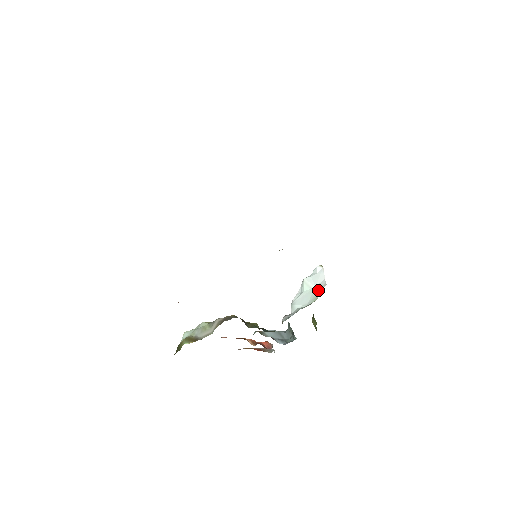
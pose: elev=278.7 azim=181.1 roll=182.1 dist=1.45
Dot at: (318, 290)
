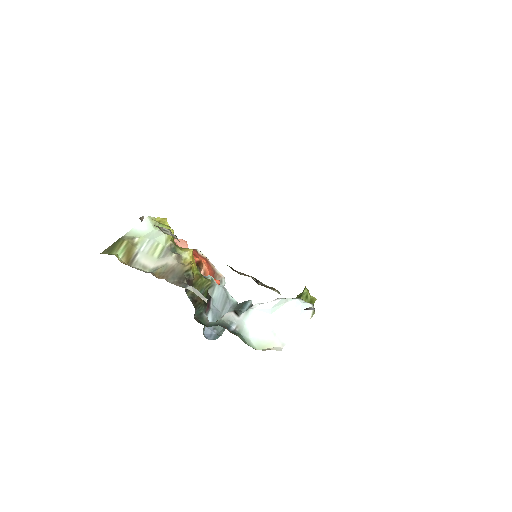
Dot at: (273, 340)
